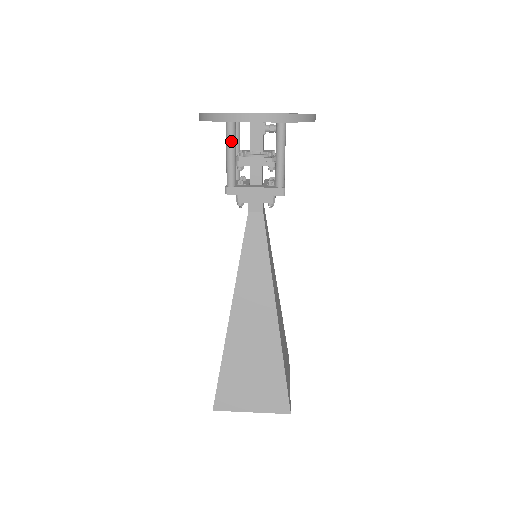
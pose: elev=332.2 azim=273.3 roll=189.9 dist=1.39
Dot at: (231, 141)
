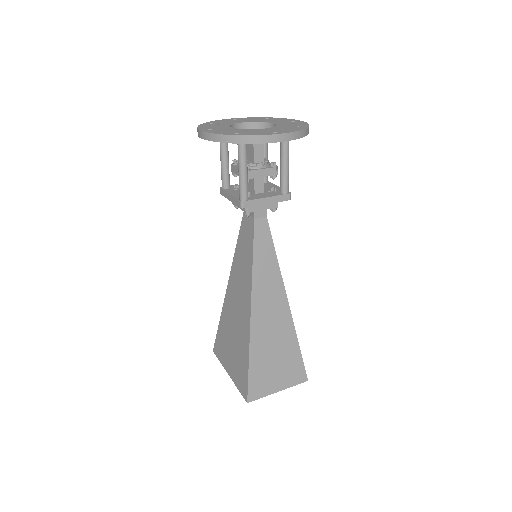
Dot at: (245, 158)
